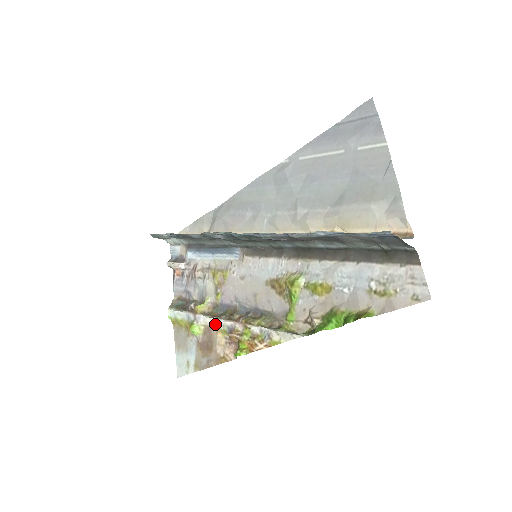
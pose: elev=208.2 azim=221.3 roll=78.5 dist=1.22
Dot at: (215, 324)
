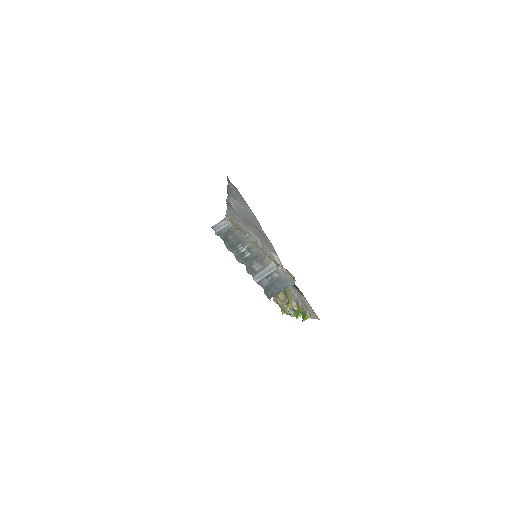
Dot at: occluded
